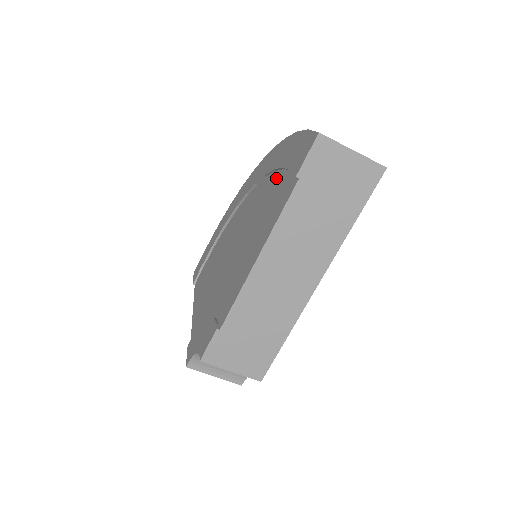
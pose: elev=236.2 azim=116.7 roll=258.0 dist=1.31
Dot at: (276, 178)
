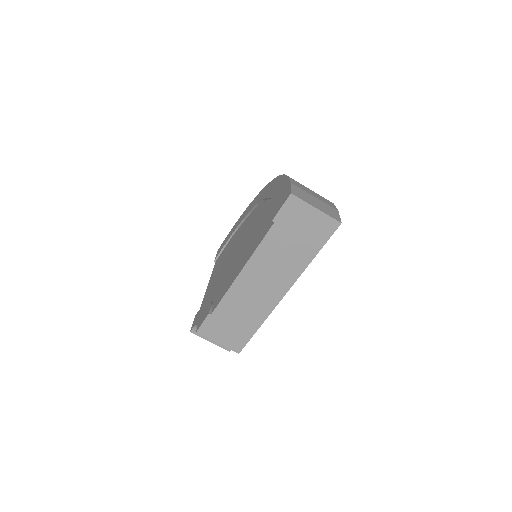
Dot at: (270, 207)
